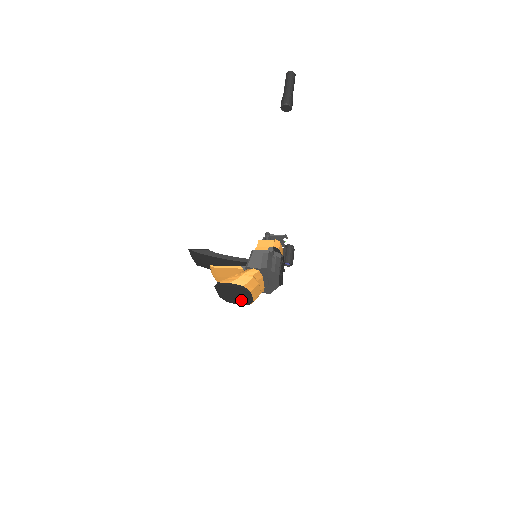
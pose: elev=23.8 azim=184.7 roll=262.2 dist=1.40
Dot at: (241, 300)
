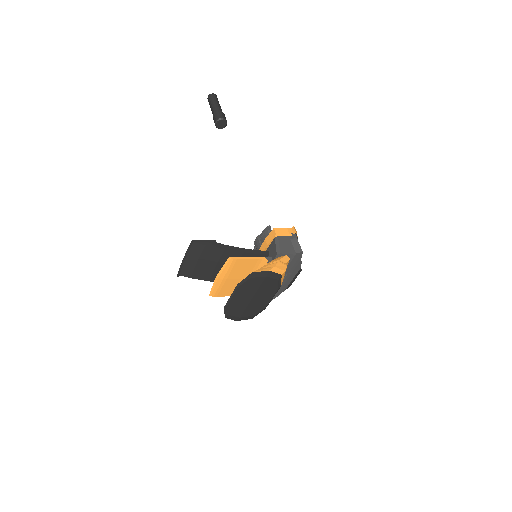
Dot at: (251, 308)
